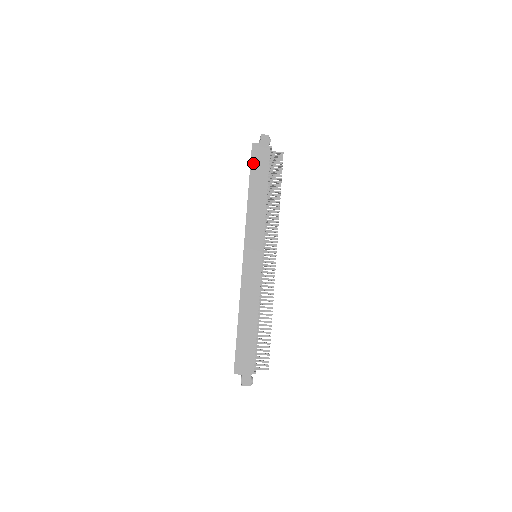
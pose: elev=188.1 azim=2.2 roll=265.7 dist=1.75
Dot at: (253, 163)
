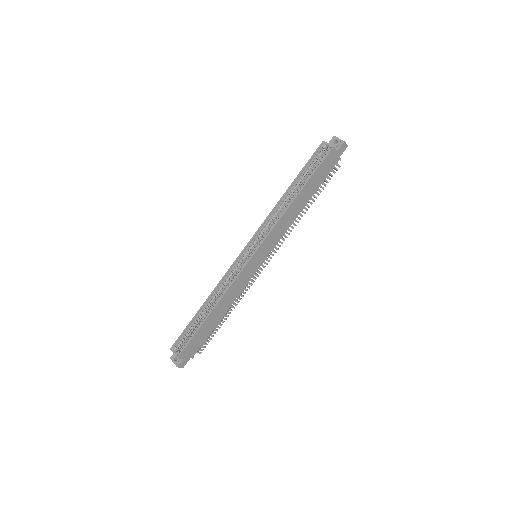
Dot at: (319, 169)
